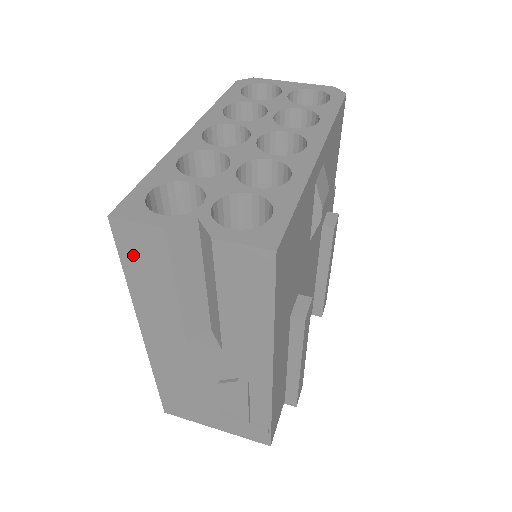
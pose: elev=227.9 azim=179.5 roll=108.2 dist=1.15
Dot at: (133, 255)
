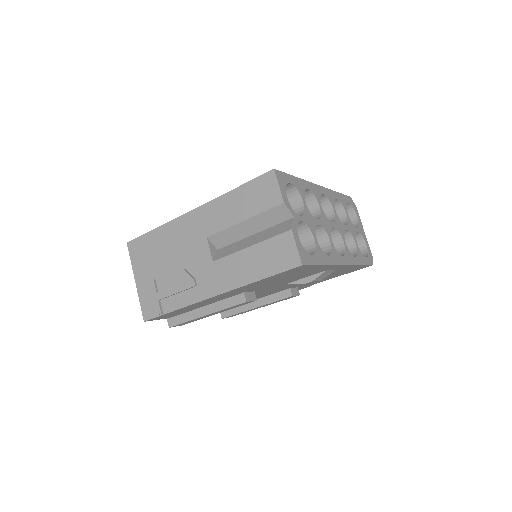
Dot at: (255, 189)
